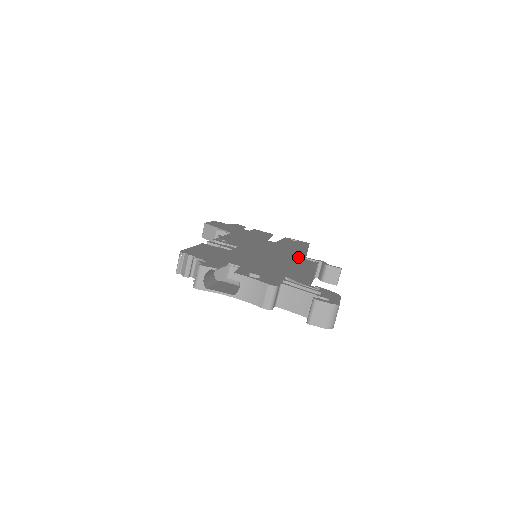
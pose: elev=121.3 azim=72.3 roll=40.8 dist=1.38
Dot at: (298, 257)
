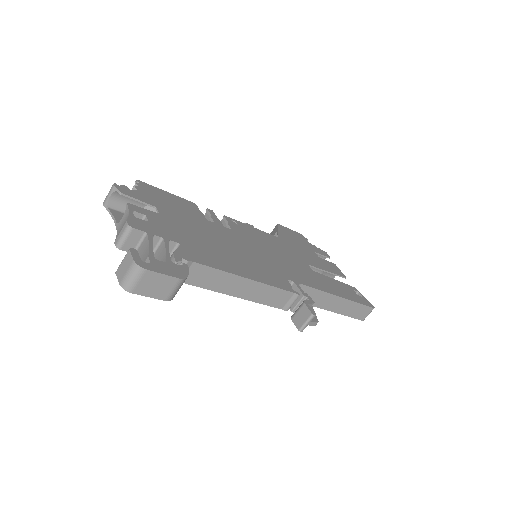
Dot at: (285, 277)
